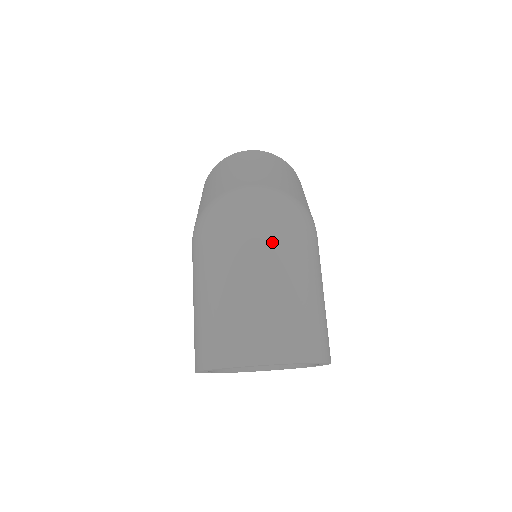
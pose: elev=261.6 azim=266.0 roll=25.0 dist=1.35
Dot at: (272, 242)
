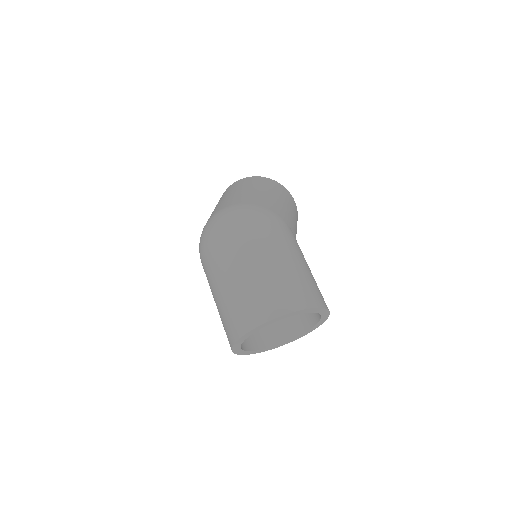
Dot at: (236, 243)
